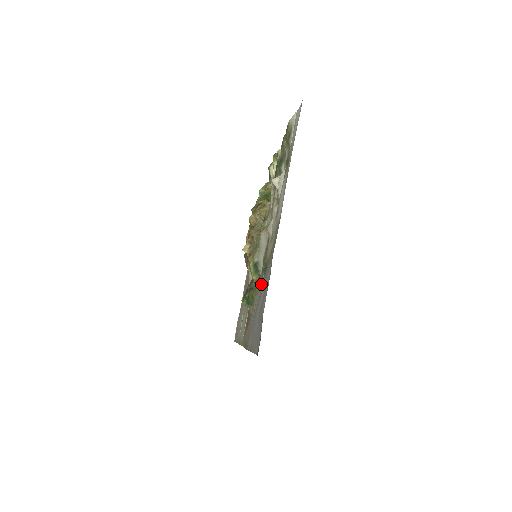
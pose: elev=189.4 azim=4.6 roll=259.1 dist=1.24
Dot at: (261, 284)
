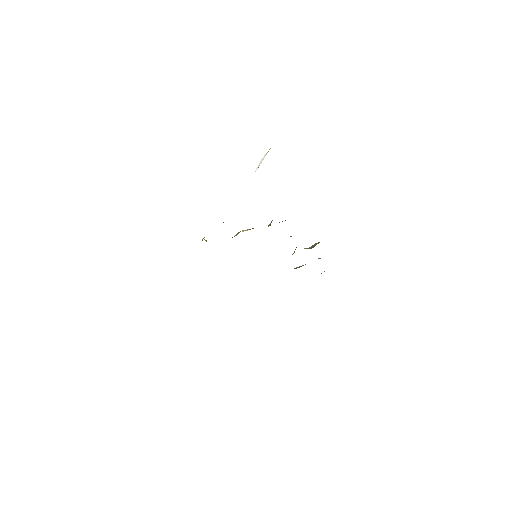
Dot at: occluded
